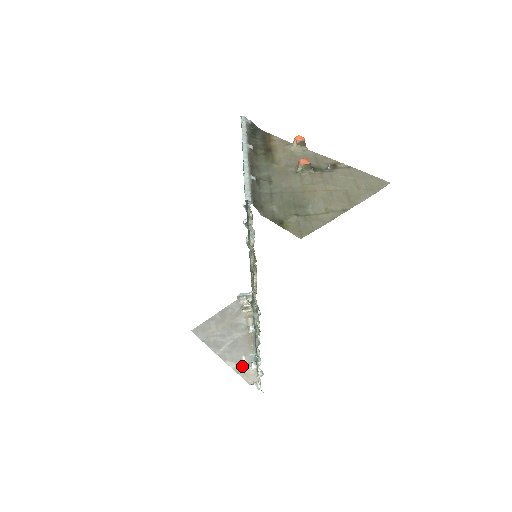
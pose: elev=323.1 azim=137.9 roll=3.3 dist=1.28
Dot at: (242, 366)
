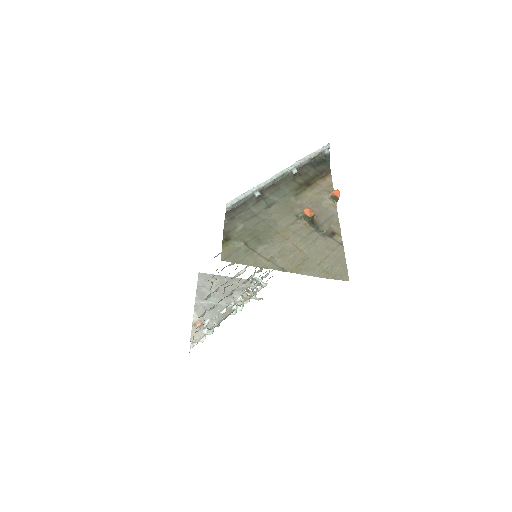
Dot at: (199, 324)
